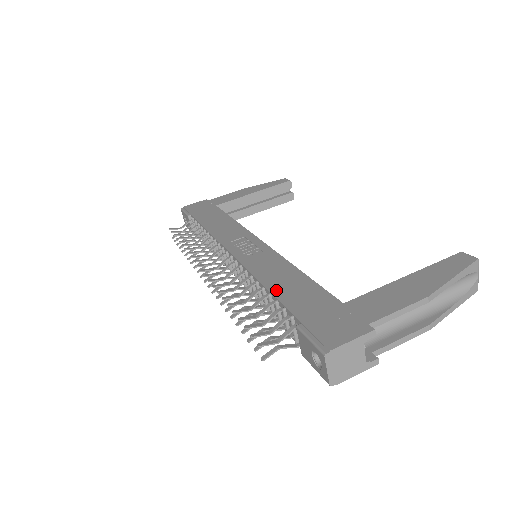
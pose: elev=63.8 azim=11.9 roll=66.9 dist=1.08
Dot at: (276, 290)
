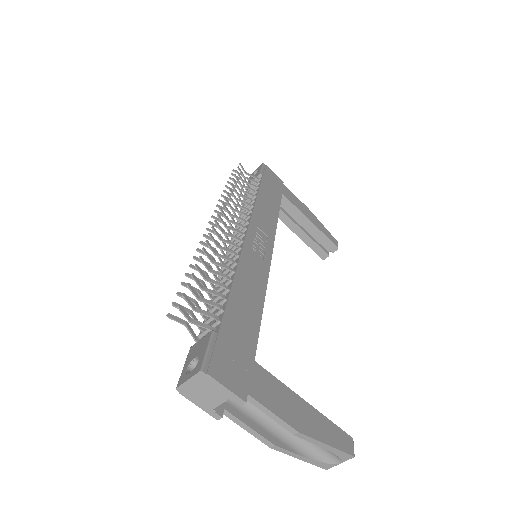
Dot at: (235, 293)
